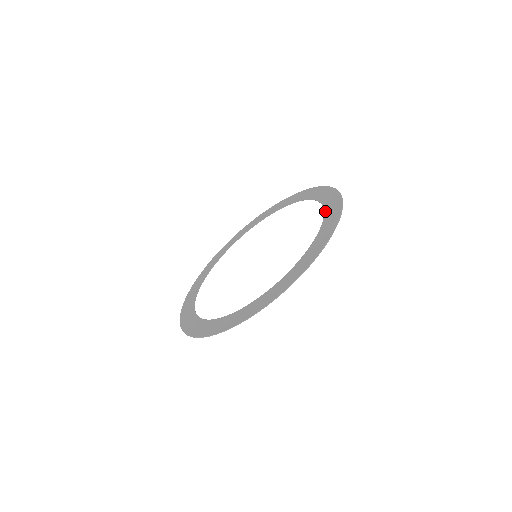
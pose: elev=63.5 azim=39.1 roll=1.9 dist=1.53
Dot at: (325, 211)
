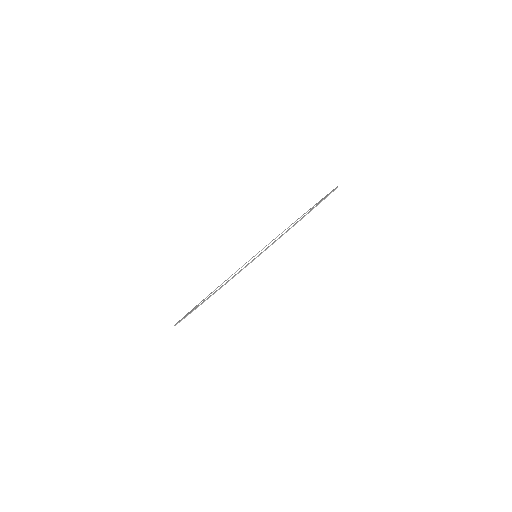
Dot at: (307, 211)
